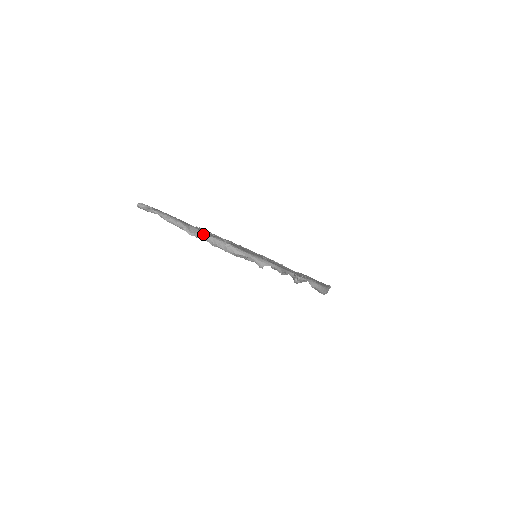
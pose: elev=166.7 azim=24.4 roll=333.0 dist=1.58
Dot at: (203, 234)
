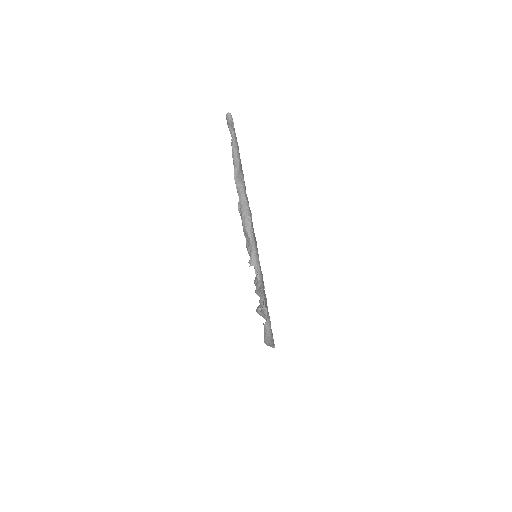
Dot at: (243, 188)
